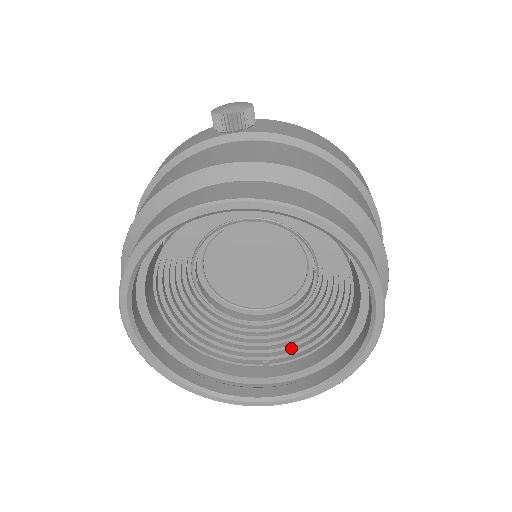
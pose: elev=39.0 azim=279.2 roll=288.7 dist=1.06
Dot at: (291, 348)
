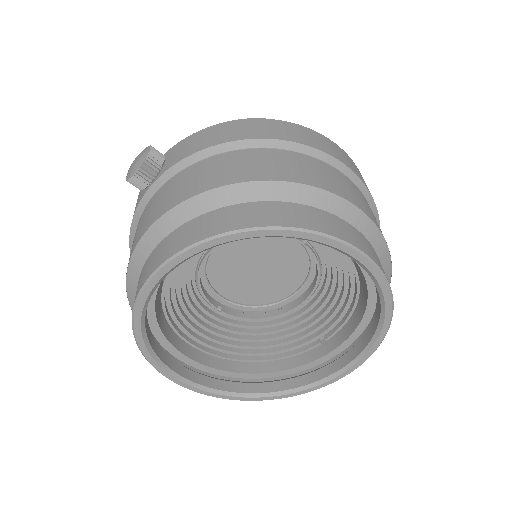
Dot at: (335, 316)
